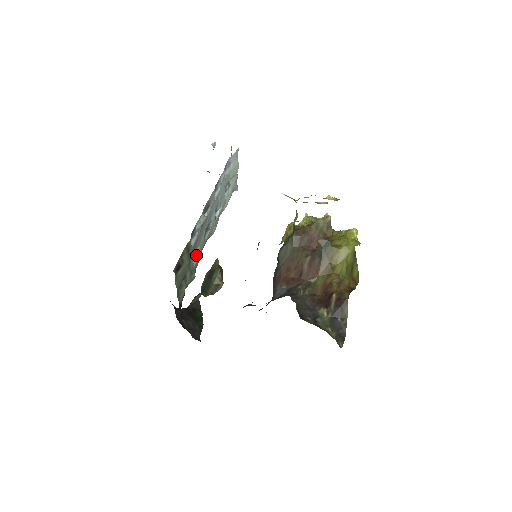
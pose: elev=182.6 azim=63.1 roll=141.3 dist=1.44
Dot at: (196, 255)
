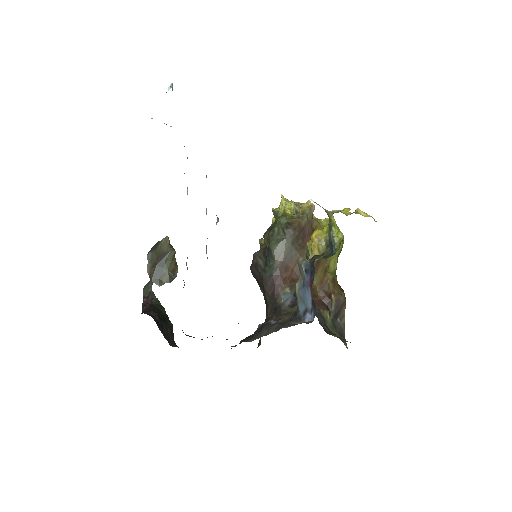
Dot at: (187, 257)
